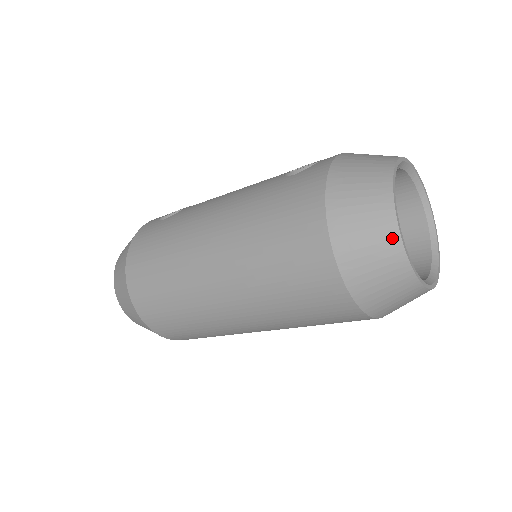
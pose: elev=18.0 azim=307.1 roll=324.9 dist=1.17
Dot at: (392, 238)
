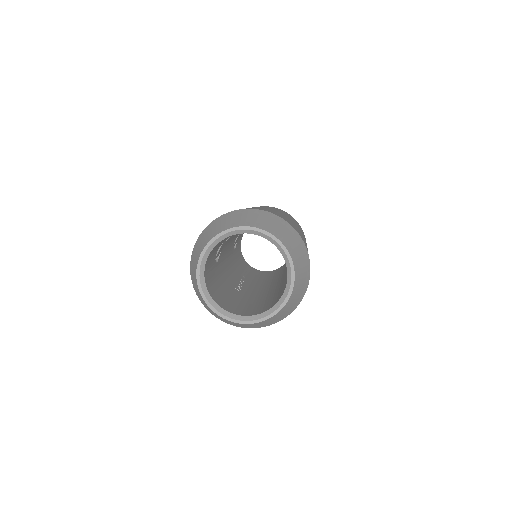
Dot at: (217, 315)
